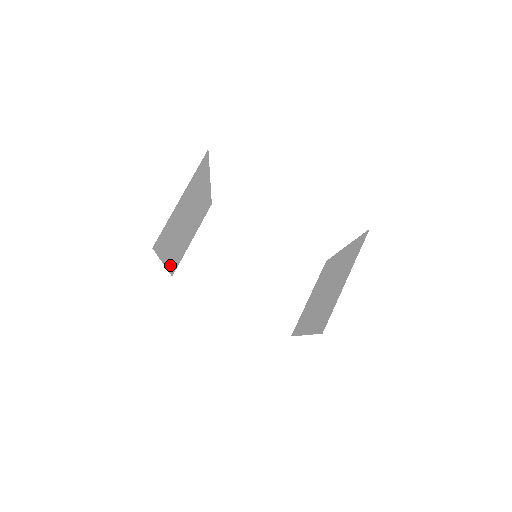
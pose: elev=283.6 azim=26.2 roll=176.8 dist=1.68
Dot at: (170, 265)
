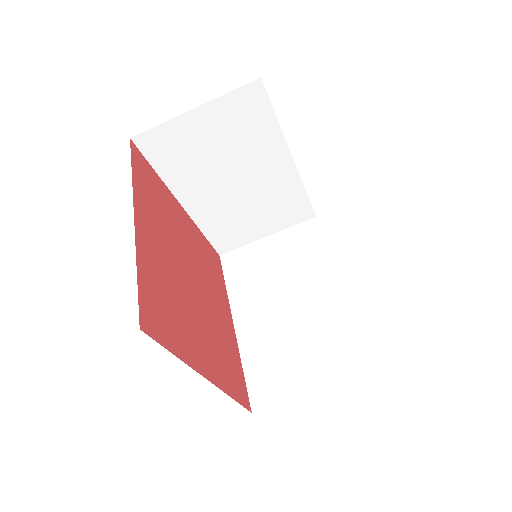
Dot at: occluded
